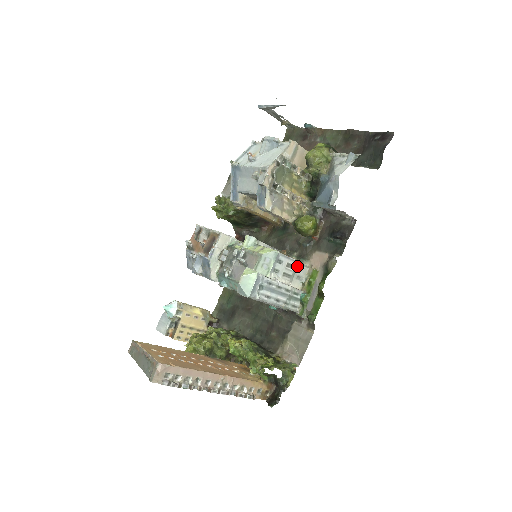
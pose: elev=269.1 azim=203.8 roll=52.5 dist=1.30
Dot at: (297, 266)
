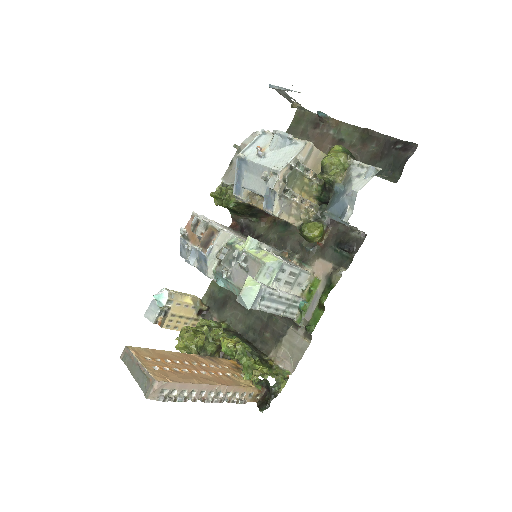
Dot at: (299, 274)
